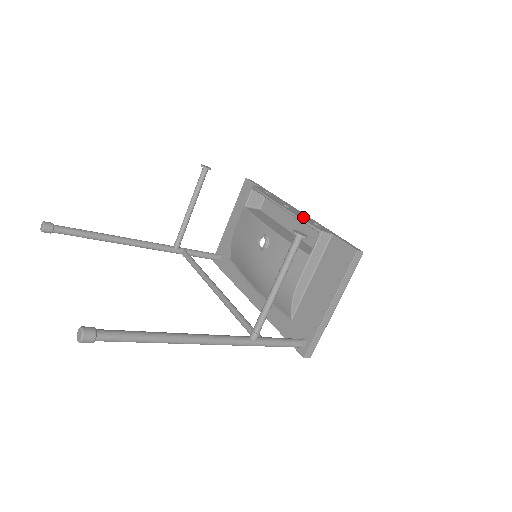
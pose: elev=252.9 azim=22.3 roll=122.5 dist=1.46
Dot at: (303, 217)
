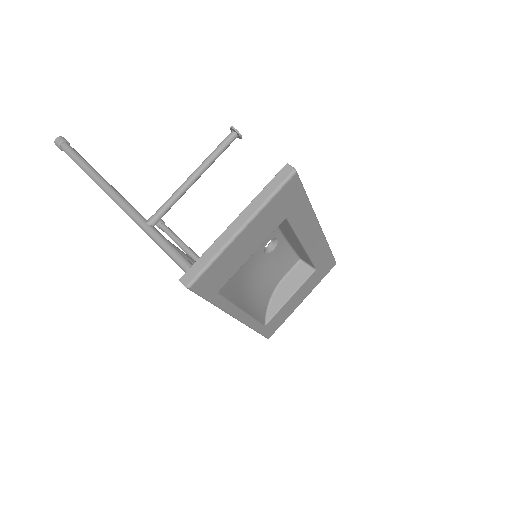
Dot at: occluded
